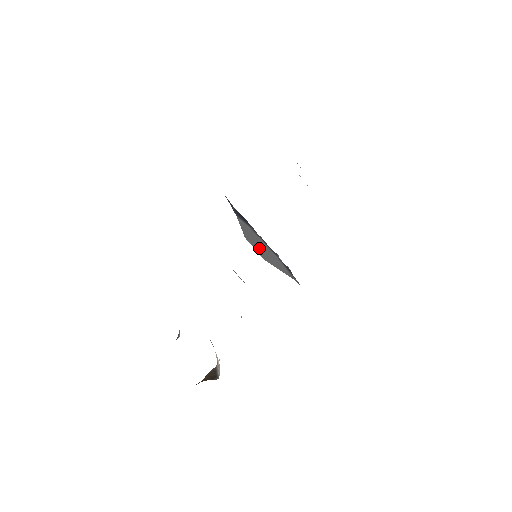
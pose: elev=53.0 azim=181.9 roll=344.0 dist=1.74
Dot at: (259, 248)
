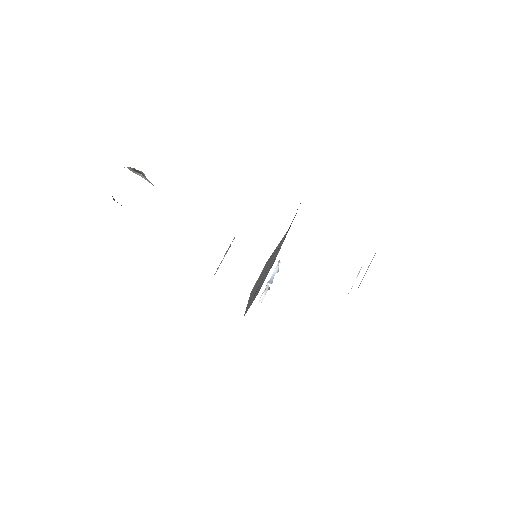
Dot at: occluded
